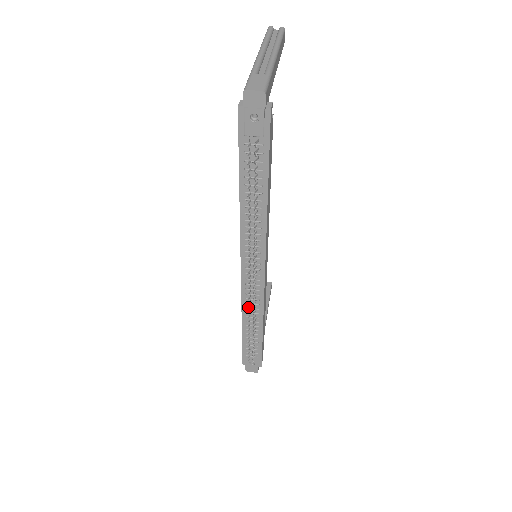
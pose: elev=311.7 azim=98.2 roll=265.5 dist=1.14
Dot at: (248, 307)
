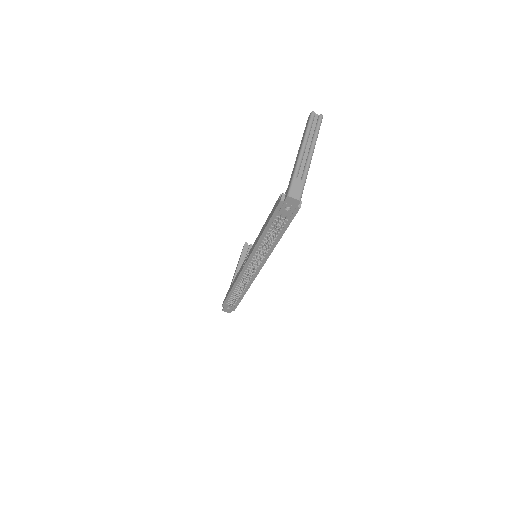
Dot at: (241, 285)
